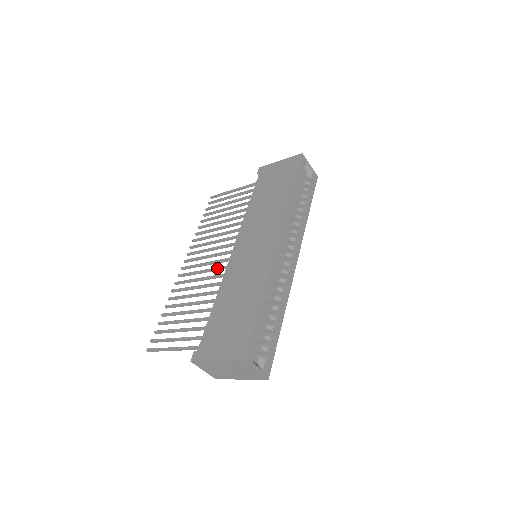
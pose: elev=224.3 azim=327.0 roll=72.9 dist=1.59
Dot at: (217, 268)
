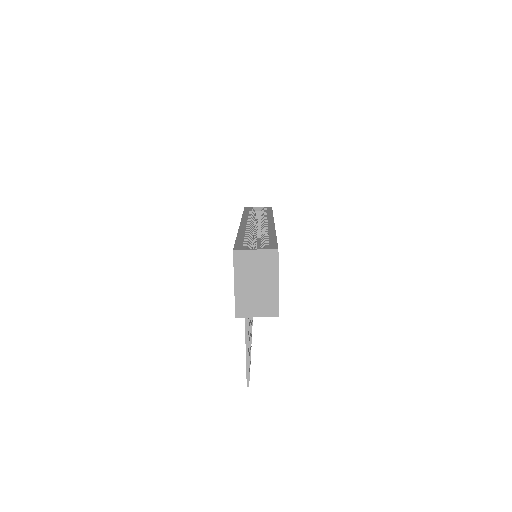
Dot at: occluded
